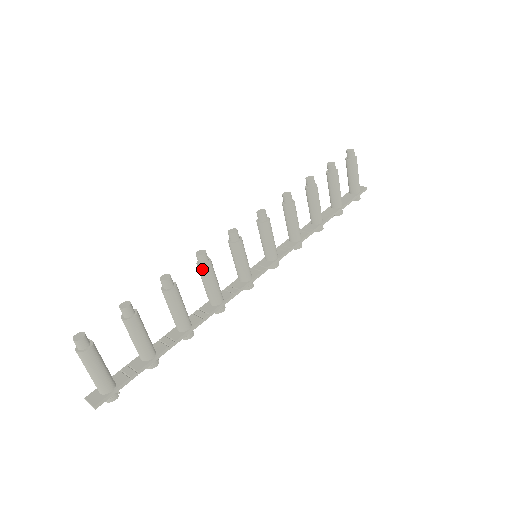
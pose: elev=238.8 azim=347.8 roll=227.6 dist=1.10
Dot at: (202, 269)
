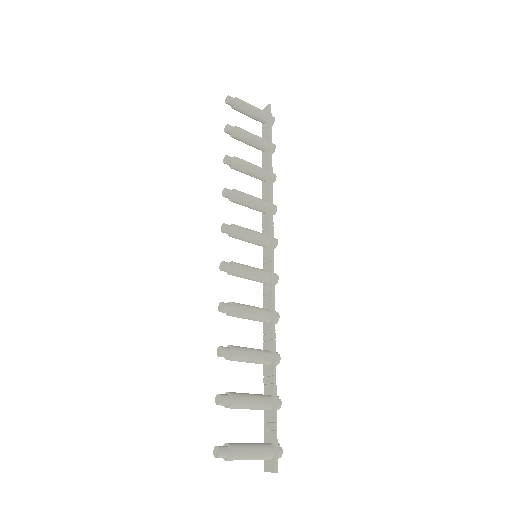
Dot at: (234, 315)
